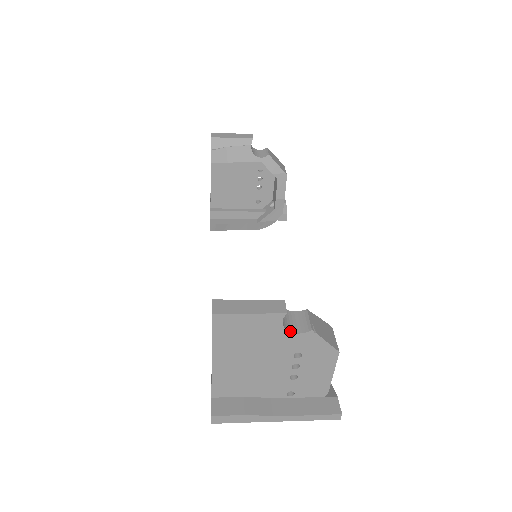
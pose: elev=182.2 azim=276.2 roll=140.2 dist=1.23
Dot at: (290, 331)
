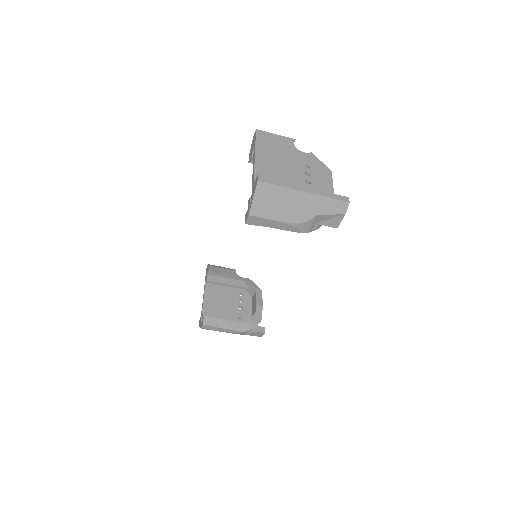
Dot at: (299, 151)
